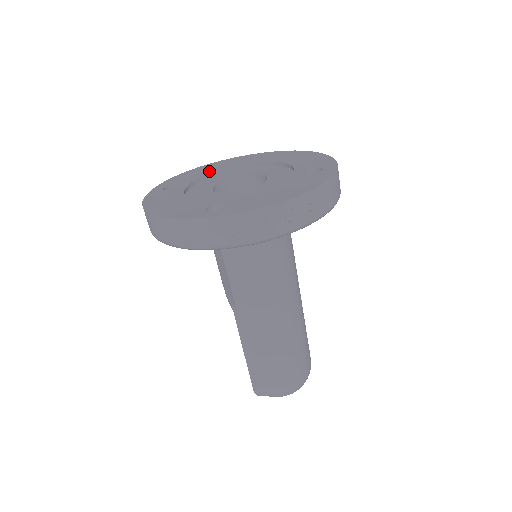
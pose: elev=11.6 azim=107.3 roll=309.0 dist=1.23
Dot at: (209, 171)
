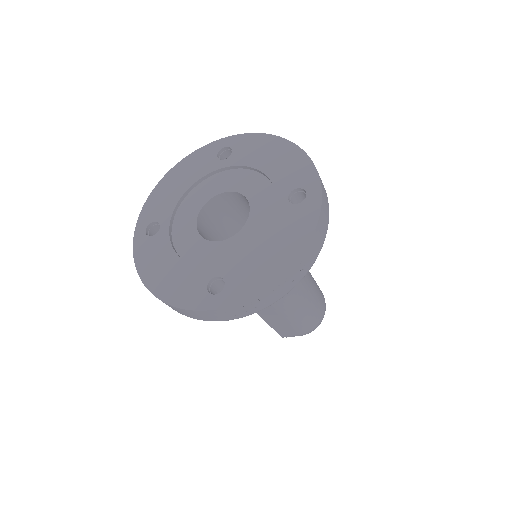
Dot at: (181, 188)
